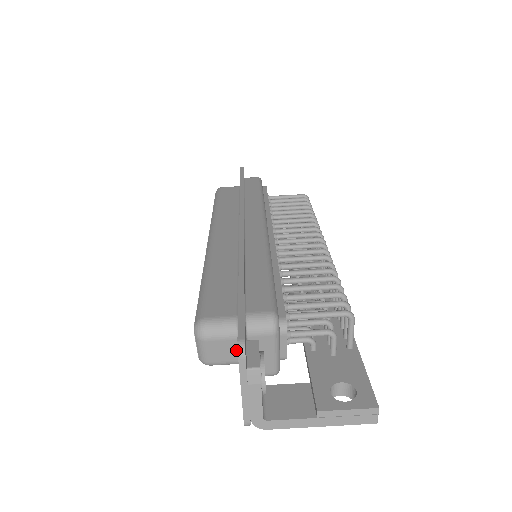
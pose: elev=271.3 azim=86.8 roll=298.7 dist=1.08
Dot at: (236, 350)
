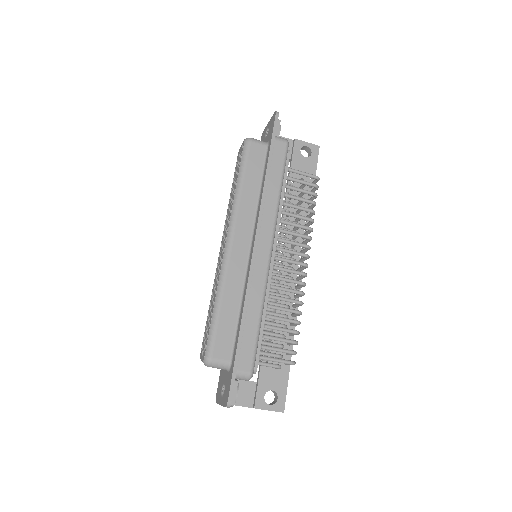
Dot at: occluded
